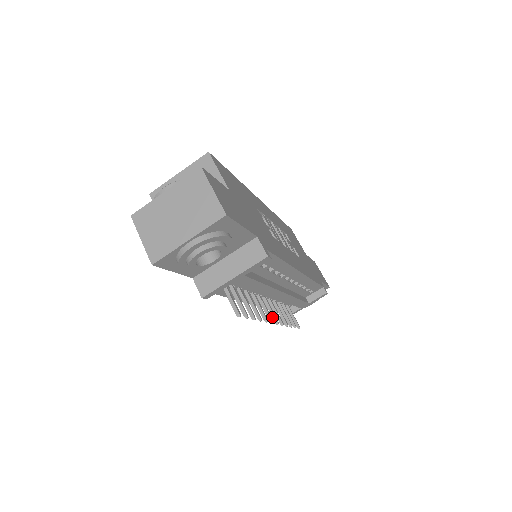
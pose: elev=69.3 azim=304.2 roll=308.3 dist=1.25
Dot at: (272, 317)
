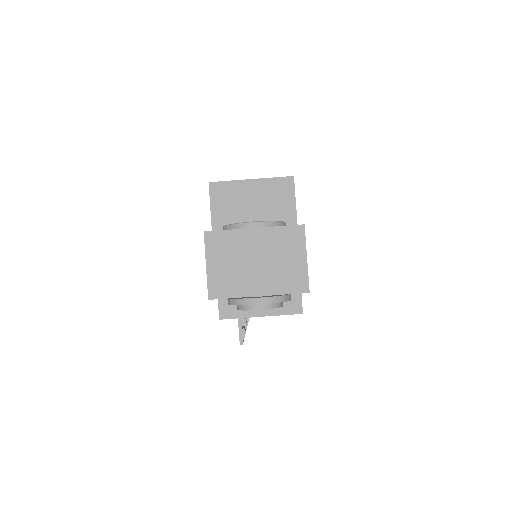
Dot at: occluded
